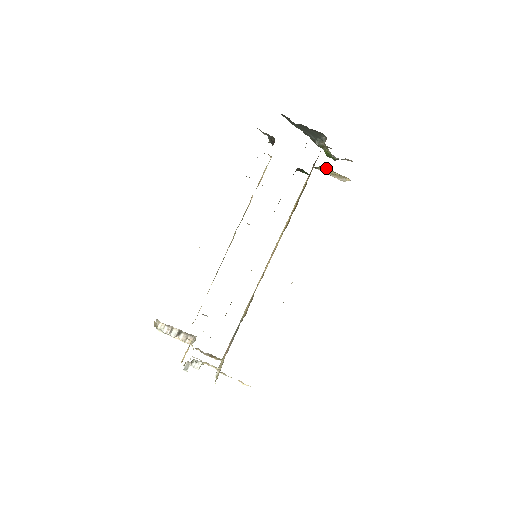
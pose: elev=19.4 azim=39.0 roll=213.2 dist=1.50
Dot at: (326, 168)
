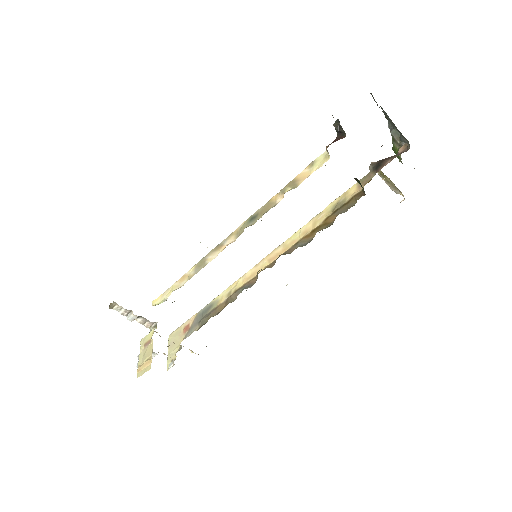
Dot at: (385, 175)
